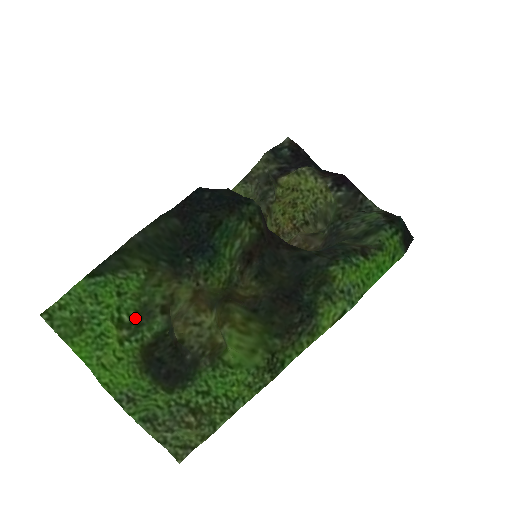
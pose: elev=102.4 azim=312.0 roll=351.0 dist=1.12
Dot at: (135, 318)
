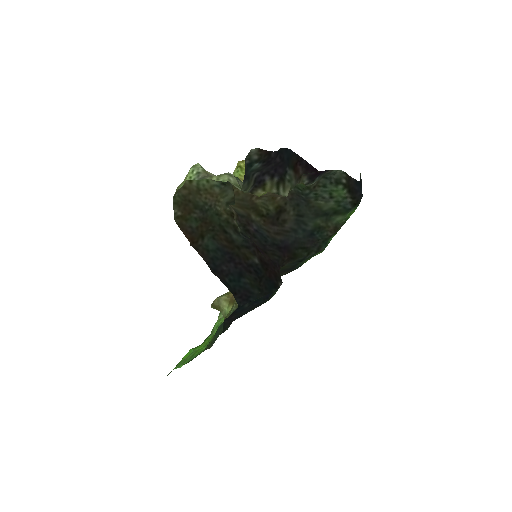
Dot at: occluded
